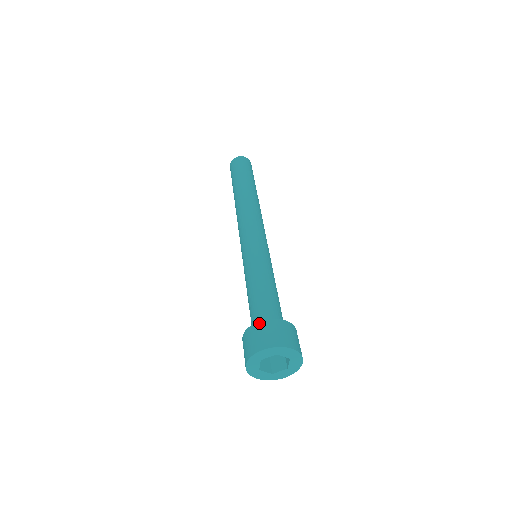
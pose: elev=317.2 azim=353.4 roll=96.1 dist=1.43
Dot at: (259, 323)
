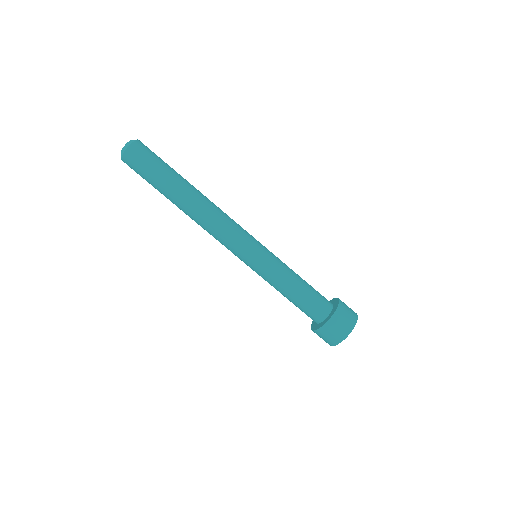
Dot at: (327, 324)
